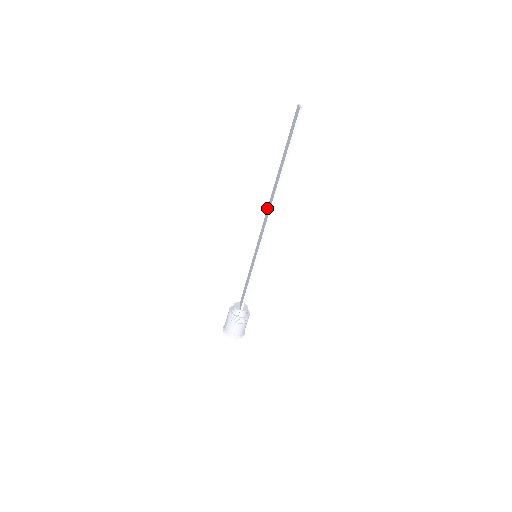
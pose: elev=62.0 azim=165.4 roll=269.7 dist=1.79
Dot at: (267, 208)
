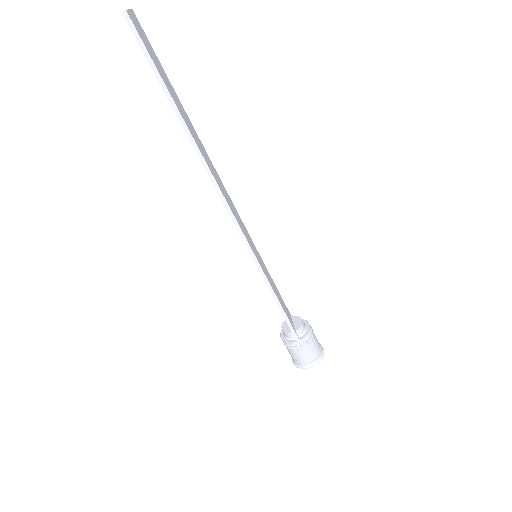
Dot at: occluded
